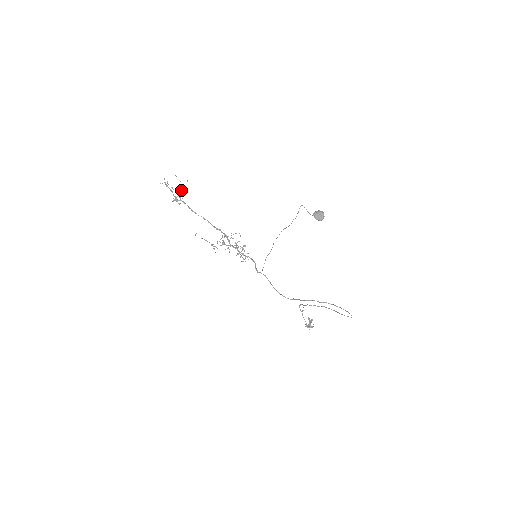
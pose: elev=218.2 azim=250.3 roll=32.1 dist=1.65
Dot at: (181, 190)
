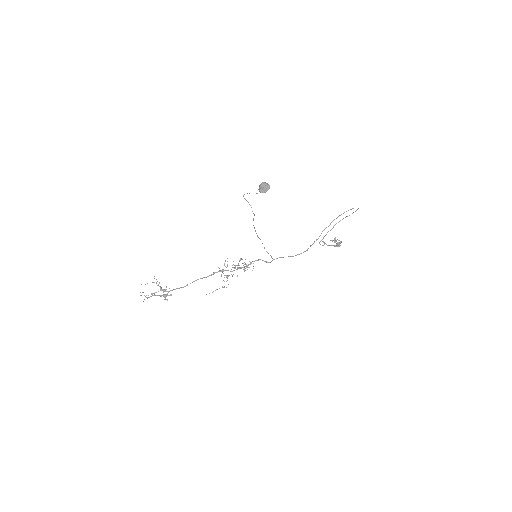
Dot at: occluded
